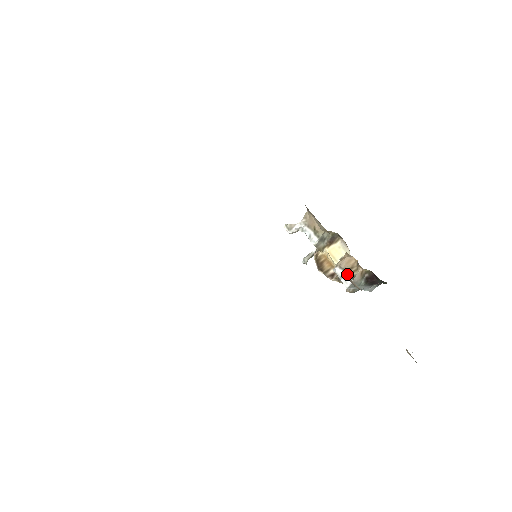
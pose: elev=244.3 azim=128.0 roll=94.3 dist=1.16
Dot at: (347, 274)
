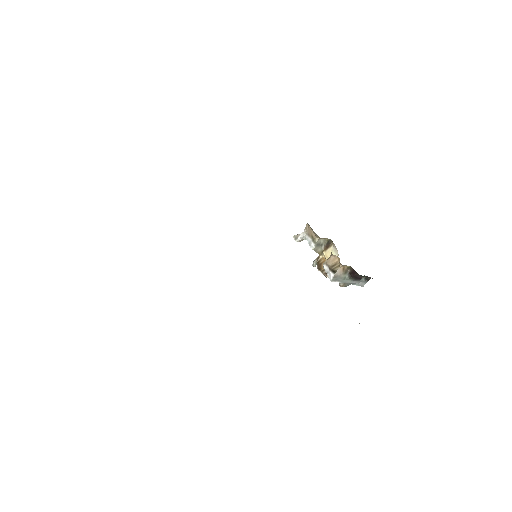
Dot at: (331, 269)
